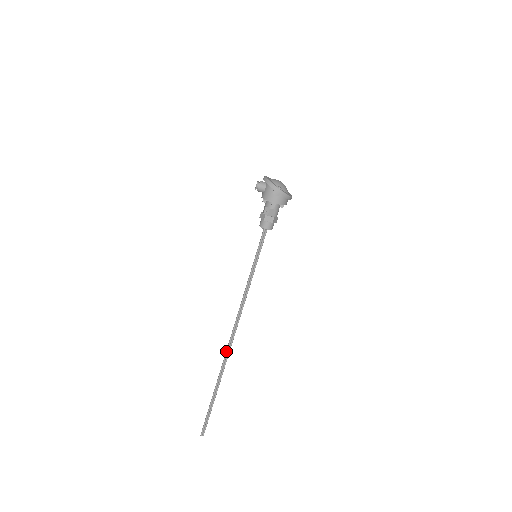
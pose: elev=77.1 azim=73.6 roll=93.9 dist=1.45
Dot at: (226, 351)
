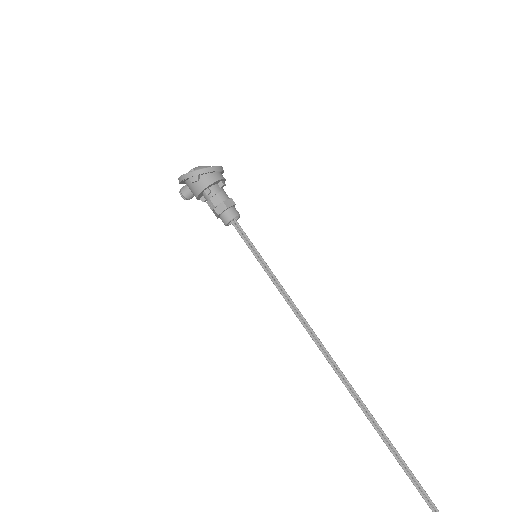
Dot at: occluded
